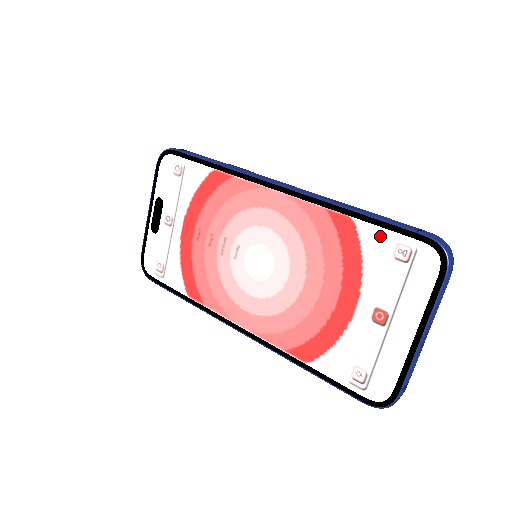
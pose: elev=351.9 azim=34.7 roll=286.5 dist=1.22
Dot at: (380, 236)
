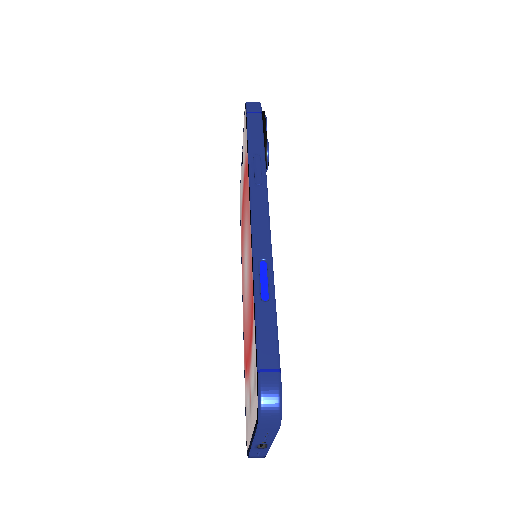
Dot at: (254, 341)
